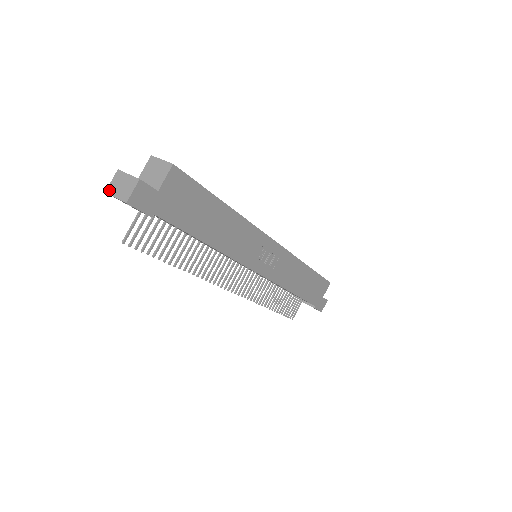
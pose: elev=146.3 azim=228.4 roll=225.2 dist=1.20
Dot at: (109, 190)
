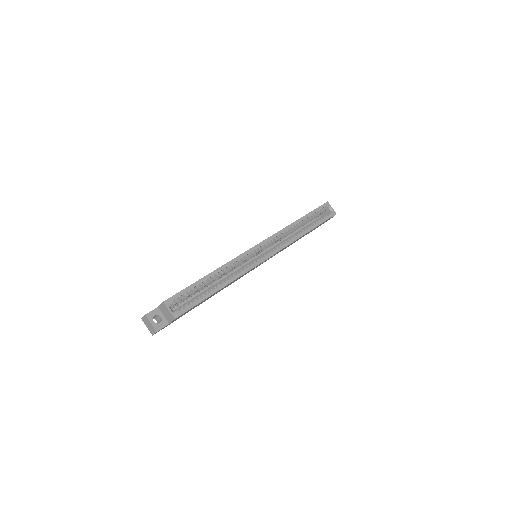
Dot at: (143, 320)
